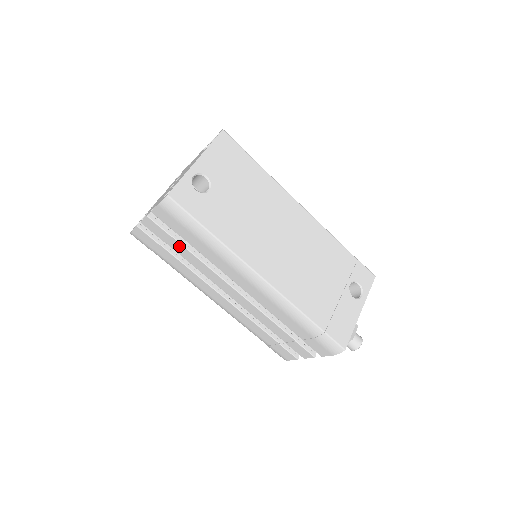
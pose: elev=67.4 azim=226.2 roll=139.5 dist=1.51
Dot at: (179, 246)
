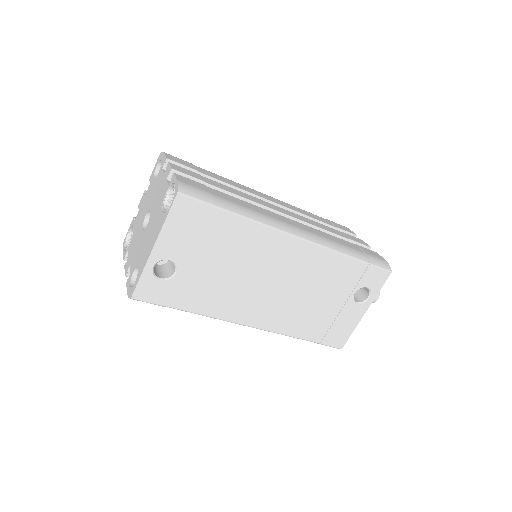
Dot at: occluded
